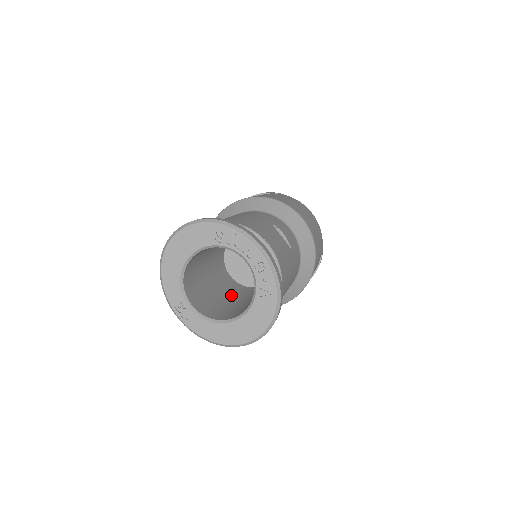
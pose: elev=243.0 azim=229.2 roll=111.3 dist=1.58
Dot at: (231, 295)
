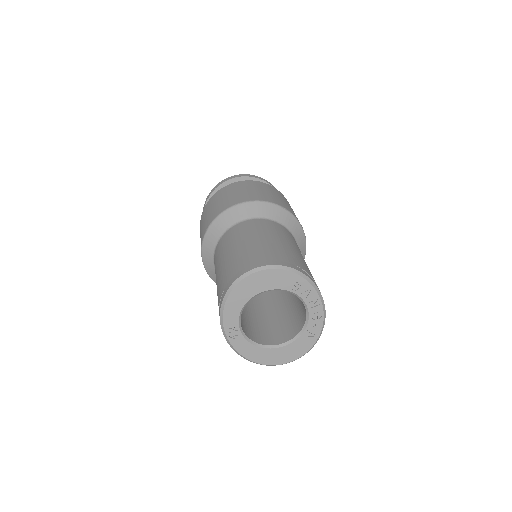
Dot at: occluded
